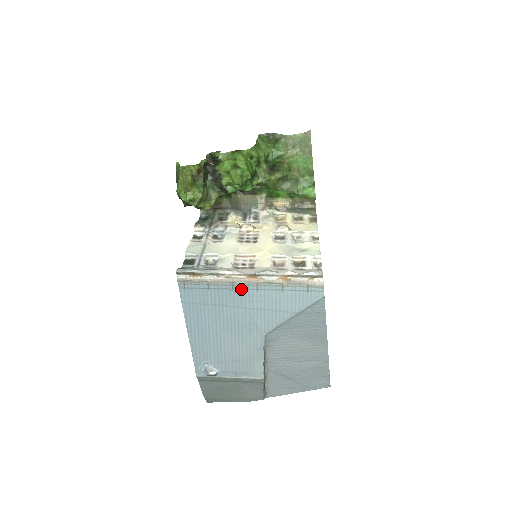
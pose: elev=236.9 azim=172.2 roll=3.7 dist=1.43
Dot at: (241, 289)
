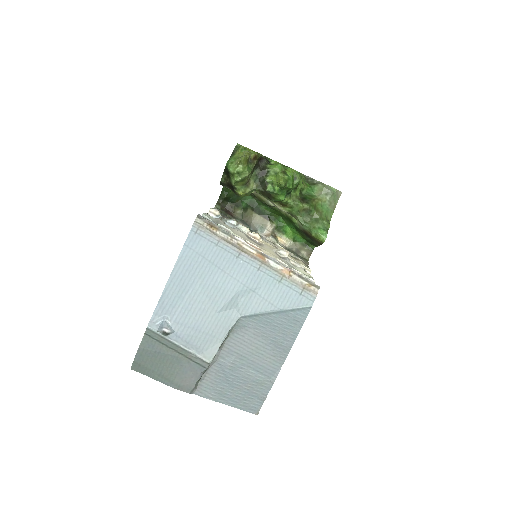
Dot at: (245, 261)
